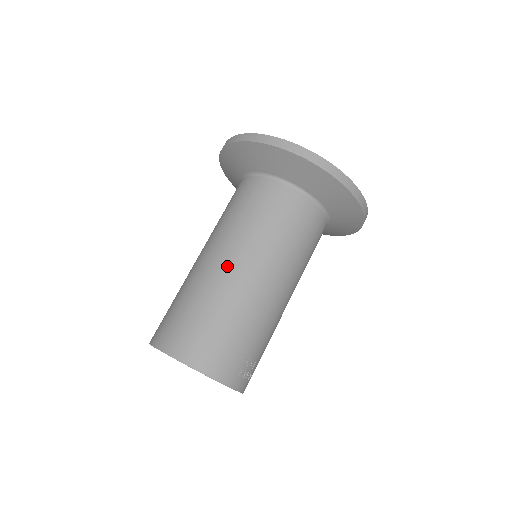
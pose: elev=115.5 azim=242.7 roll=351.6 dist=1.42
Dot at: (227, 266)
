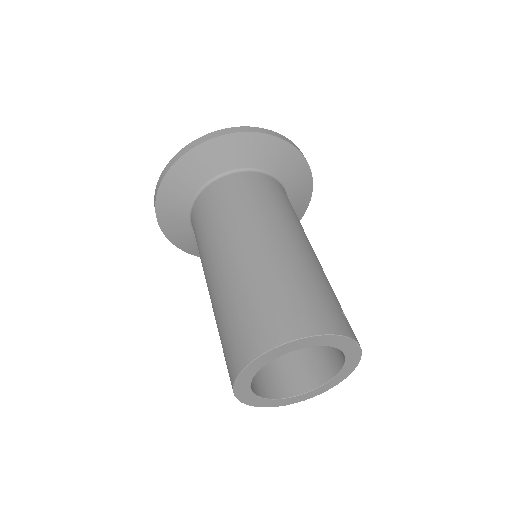
Dot at: (257, 245)
